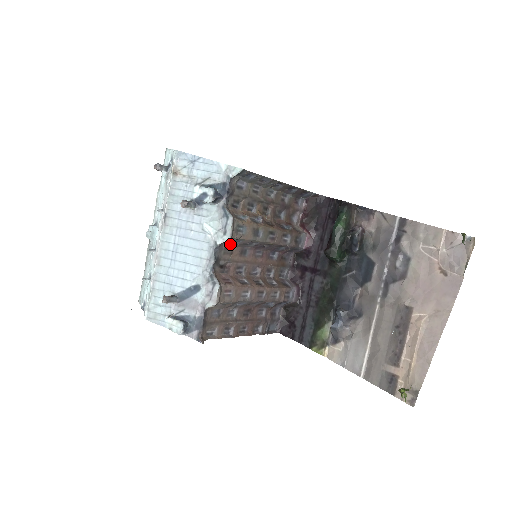
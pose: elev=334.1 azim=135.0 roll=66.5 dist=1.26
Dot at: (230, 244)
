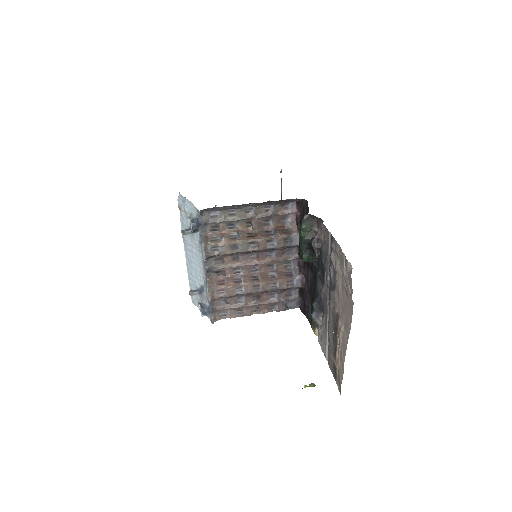
Dot at: (218, 257)
